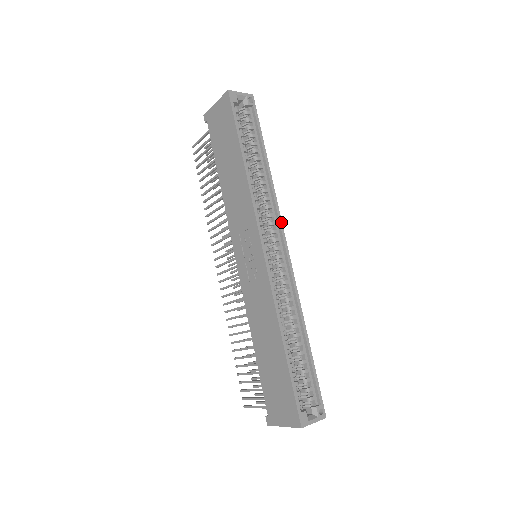
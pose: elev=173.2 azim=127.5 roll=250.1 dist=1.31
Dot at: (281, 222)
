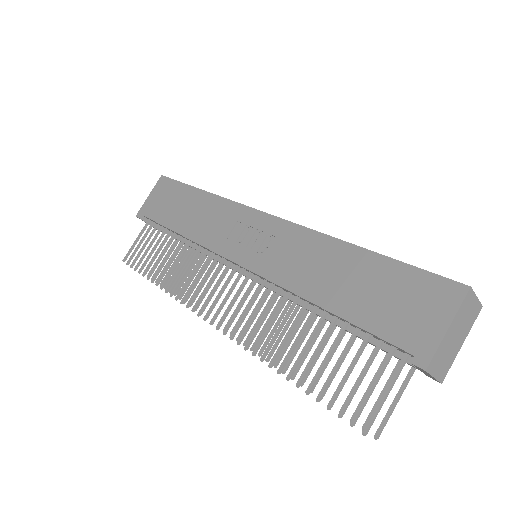
Dot at: occluded
